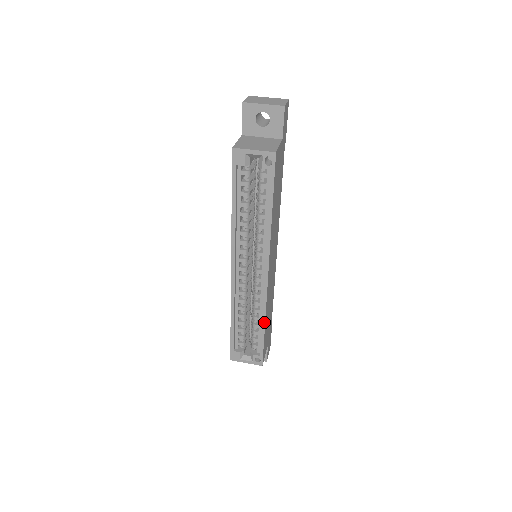
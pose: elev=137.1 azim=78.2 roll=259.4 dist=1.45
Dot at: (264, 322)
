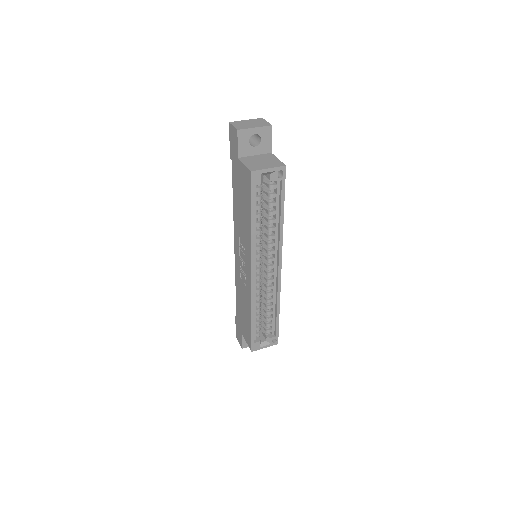
Dot at: (279, 307)
